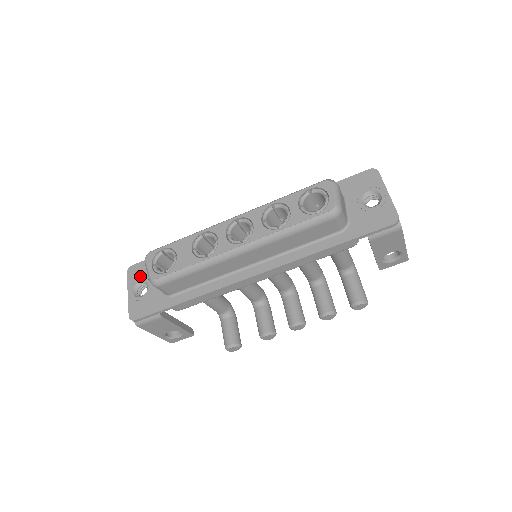
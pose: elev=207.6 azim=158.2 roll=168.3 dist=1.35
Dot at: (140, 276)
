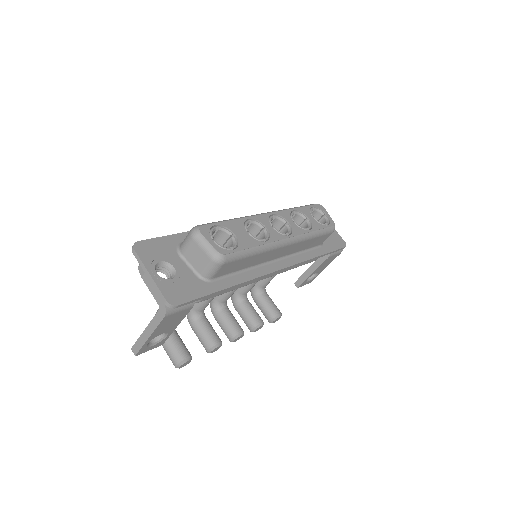
Dot at: (157, 255)
